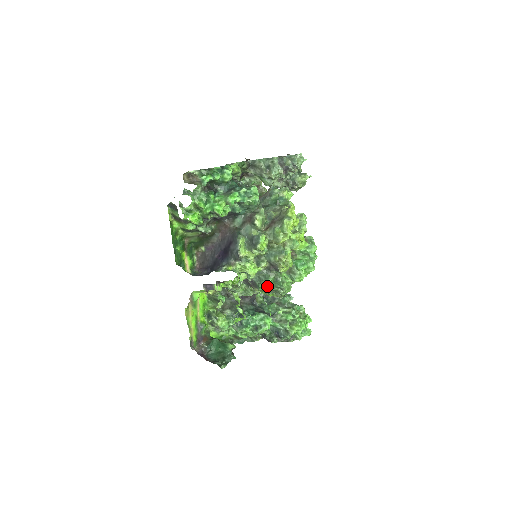
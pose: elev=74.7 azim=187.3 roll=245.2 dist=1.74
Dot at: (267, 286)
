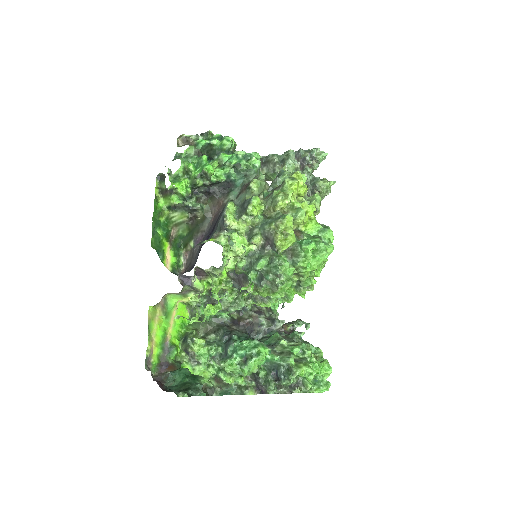
Dot at: (260, 275)
